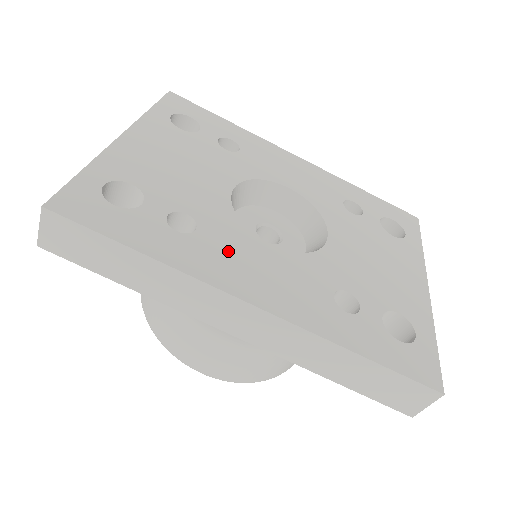
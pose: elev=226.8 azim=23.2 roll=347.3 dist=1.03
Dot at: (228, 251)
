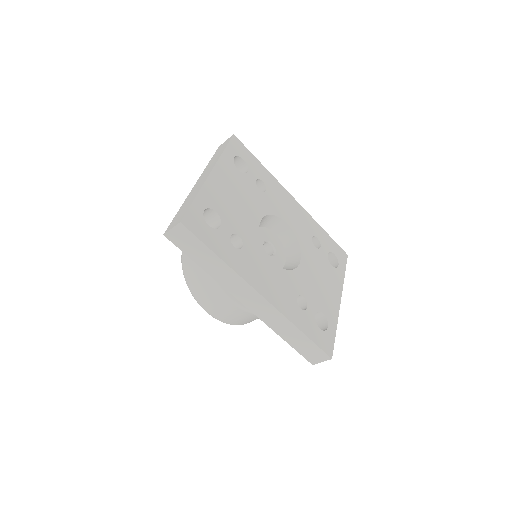
Dot at: (255, 263)
